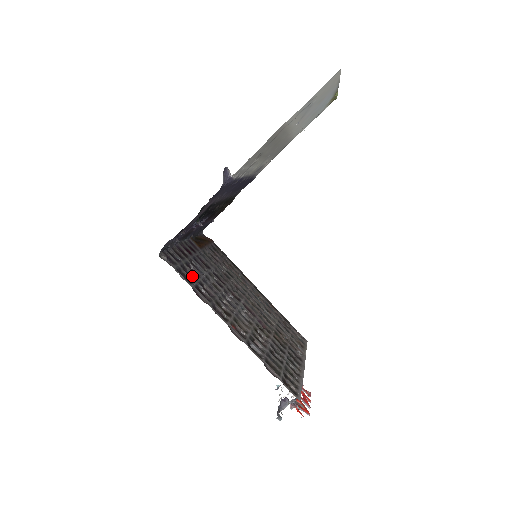
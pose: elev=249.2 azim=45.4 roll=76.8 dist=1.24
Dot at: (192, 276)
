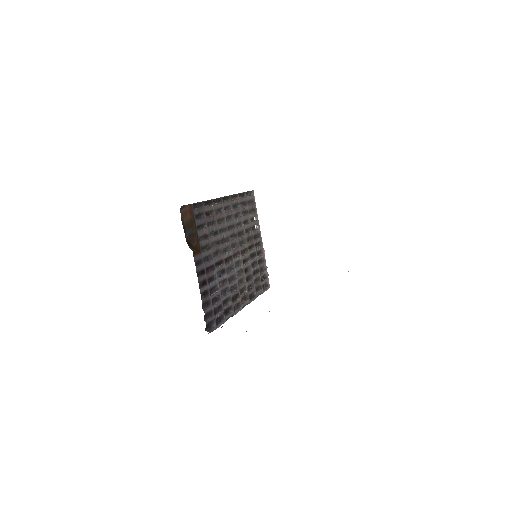
Dot at: (219, 307)
